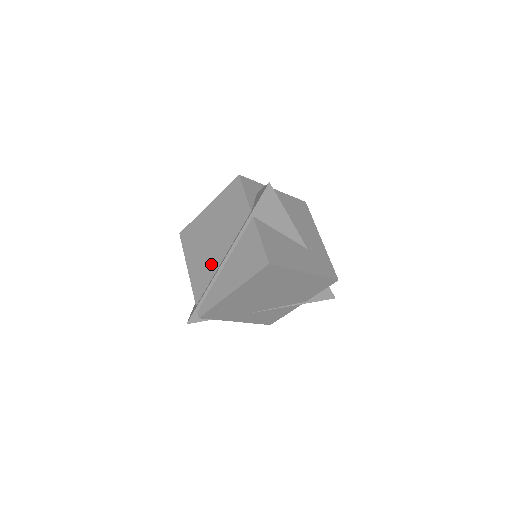
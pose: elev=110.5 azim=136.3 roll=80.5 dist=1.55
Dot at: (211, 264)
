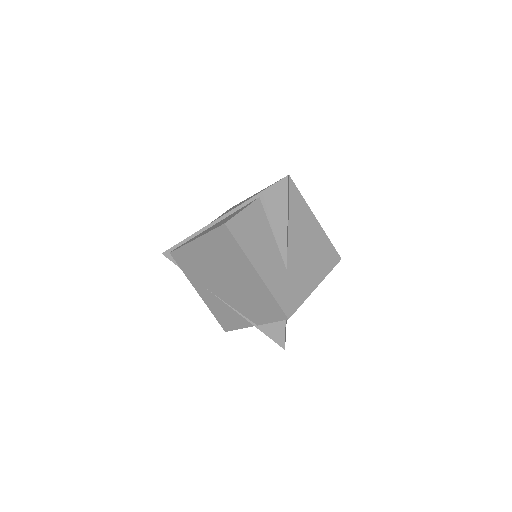
Dot at: occluded
